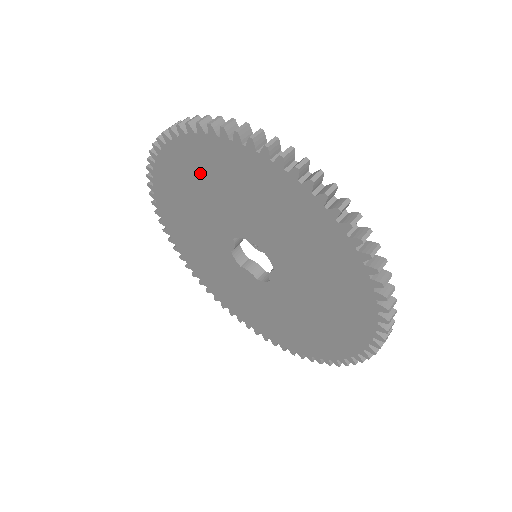
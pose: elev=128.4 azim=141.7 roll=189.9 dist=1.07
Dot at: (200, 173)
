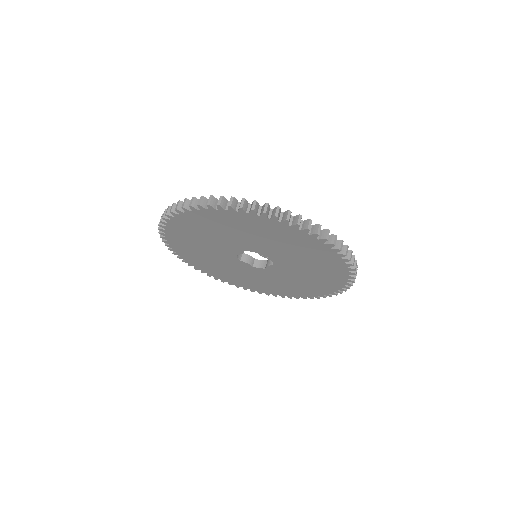
Dot at: (235, 226)
